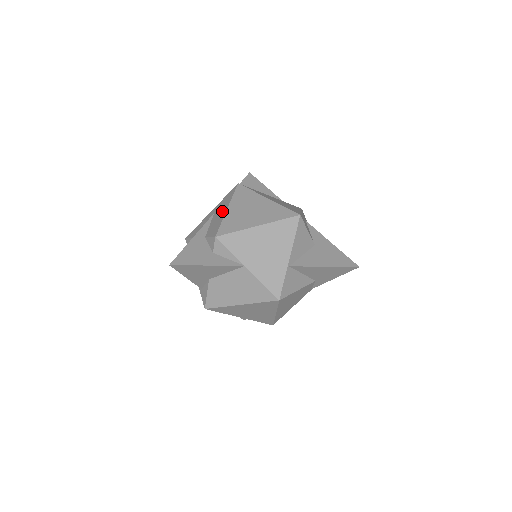
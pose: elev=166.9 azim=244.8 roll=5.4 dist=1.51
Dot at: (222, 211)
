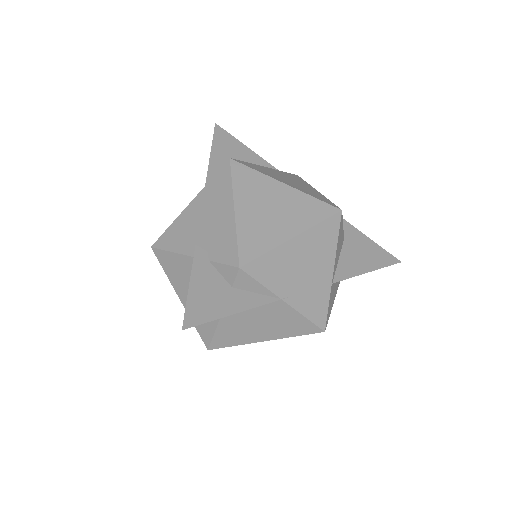
Dot at: (223, 212)
